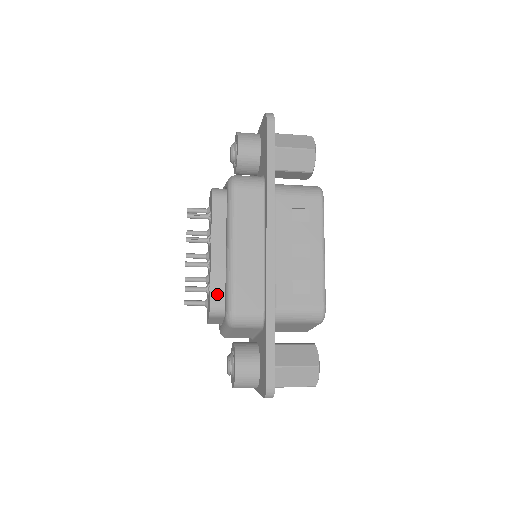
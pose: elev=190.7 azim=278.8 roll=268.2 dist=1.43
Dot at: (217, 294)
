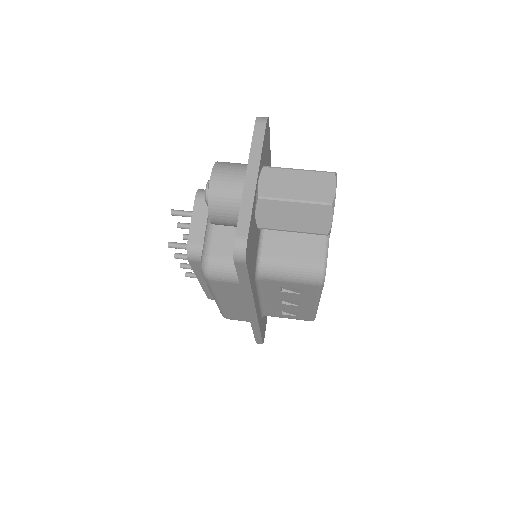
Dot at: occluded
